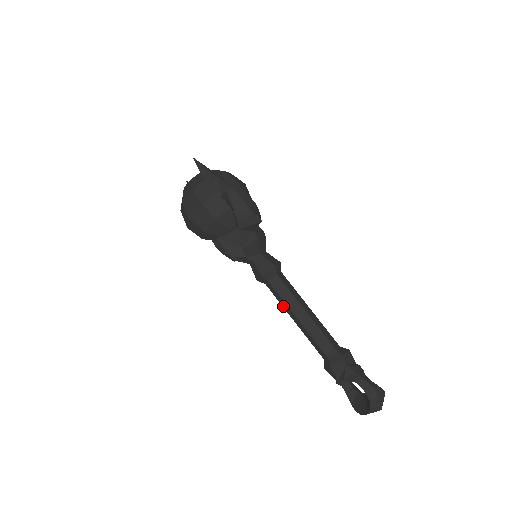
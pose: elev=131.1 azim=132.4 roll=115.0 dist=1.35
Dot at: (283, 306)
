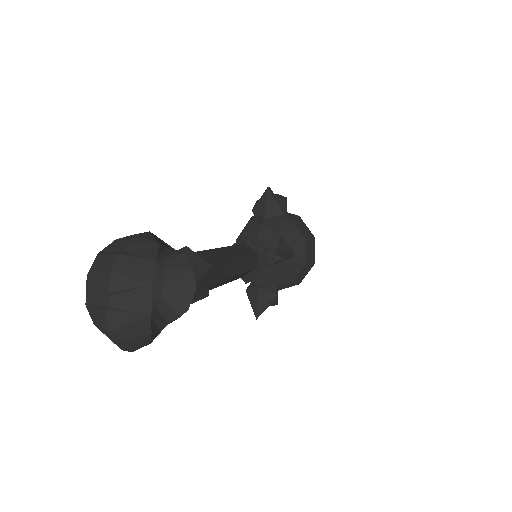
Dot at: occluded
